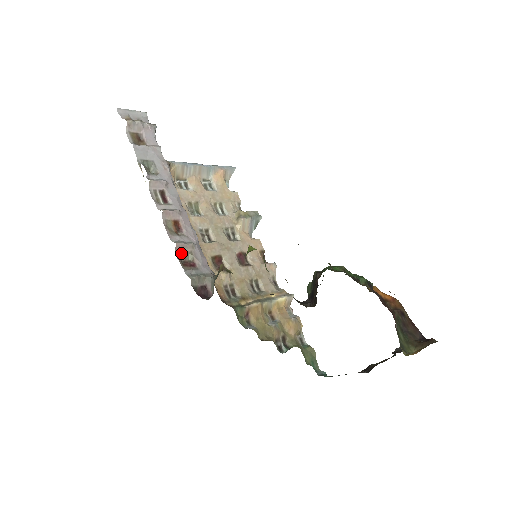
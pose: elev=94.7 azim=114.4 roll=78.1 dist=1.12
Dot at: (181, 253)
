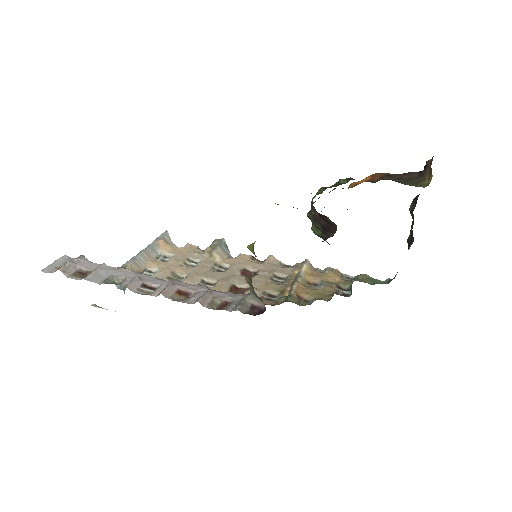
Dot at: (209, 304)
